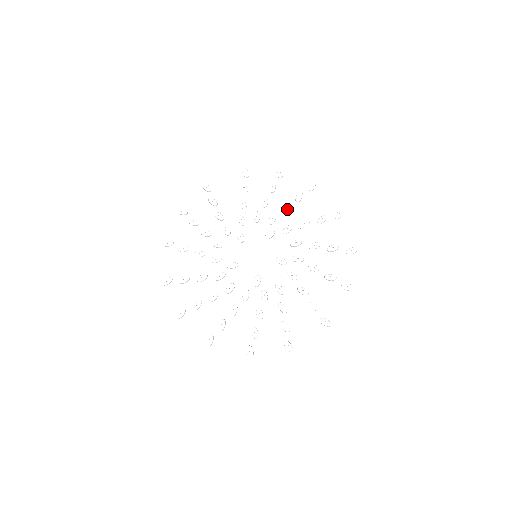
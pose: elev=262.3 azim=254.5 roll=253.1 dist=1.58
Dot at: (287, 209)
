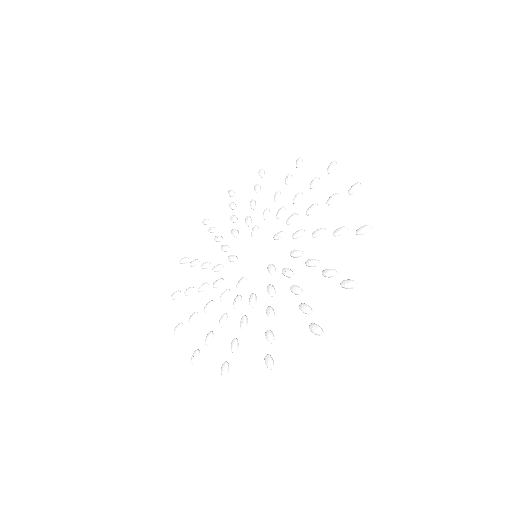
Dot at: (254, 203)
